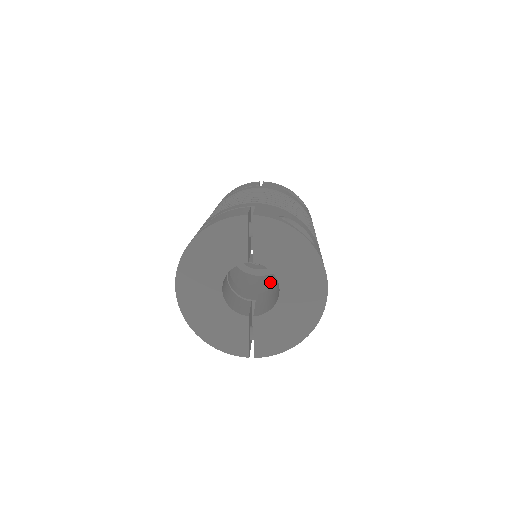
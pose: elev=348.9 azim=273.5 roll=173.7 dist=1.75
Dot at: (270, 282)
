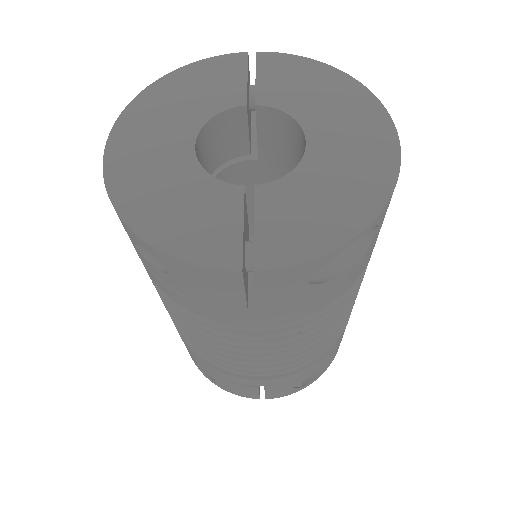
Dot at: occluded
